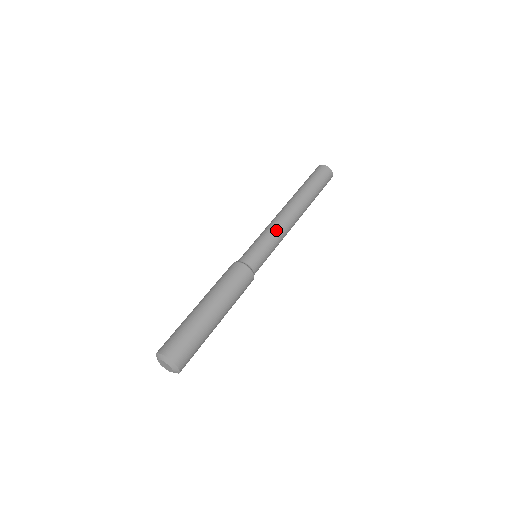
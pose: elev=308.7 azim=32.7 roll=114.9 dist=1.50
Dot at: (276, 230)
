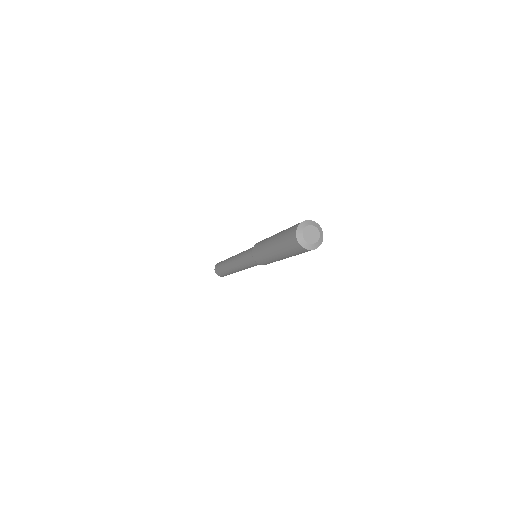
Dot at: occluded
